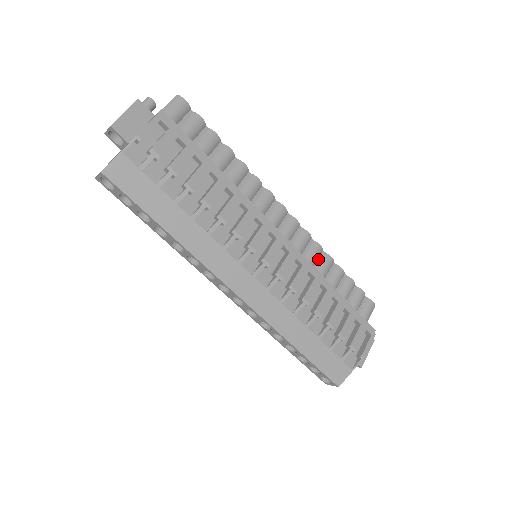
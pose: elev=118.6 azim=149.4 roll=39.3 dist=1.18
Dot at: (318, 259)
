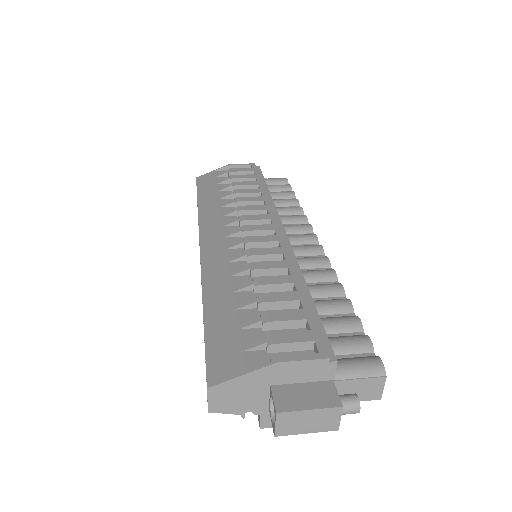
Dot at: (323, 283)
